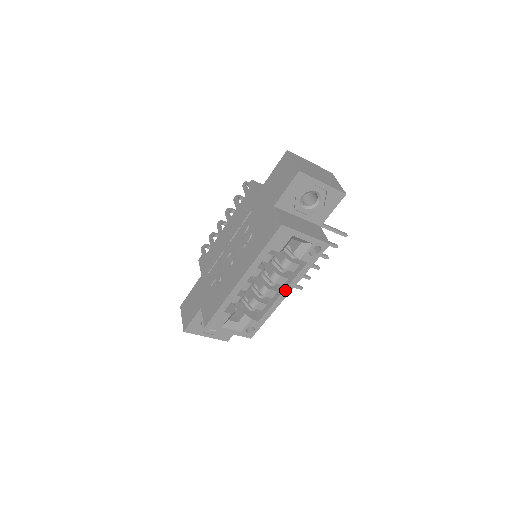
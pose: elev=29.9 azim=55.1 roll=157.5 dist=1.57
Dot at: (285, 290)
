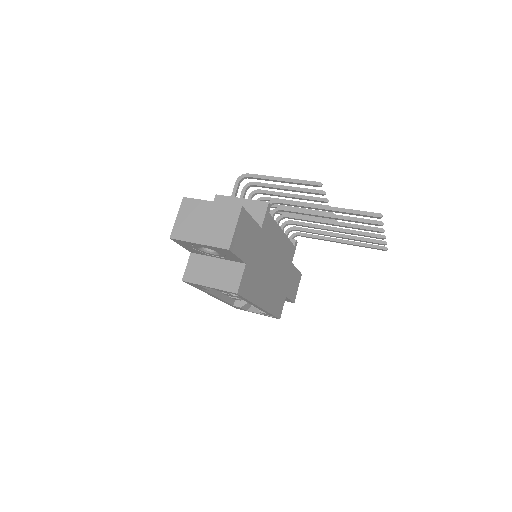
Dot at: (254, 306)
